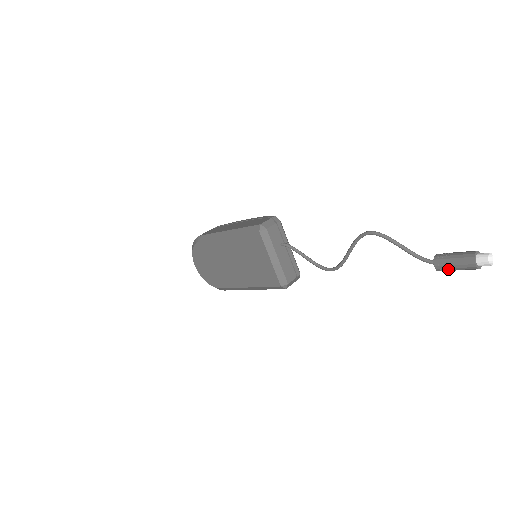
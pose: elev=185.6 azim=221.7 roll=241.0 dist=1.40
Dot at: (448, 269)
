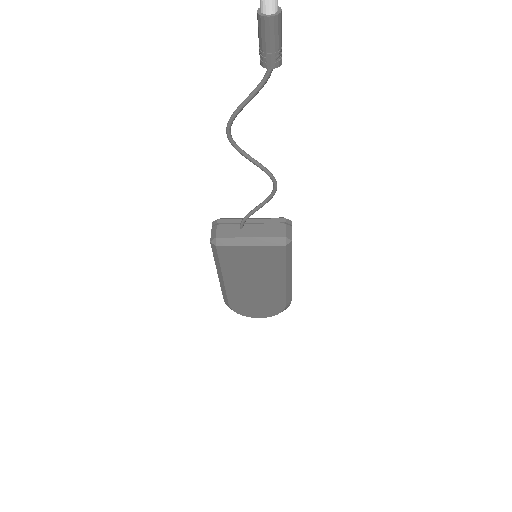
Dot at: (276, 53)
